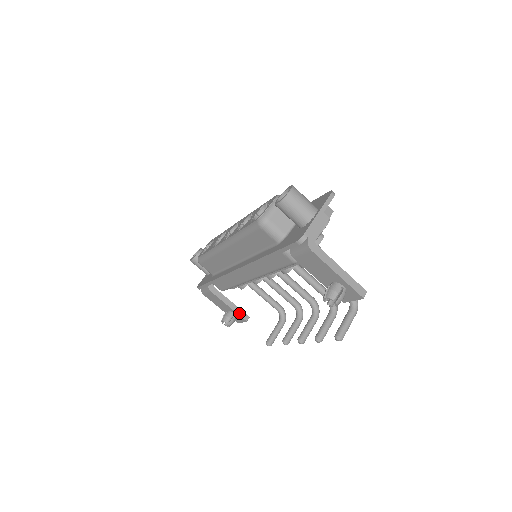
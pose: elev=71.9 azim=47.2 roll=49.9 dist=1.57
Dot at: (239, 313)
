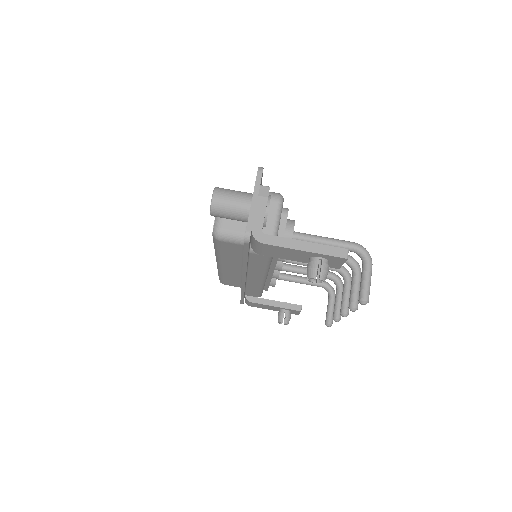
Dot at: (289, 307)
